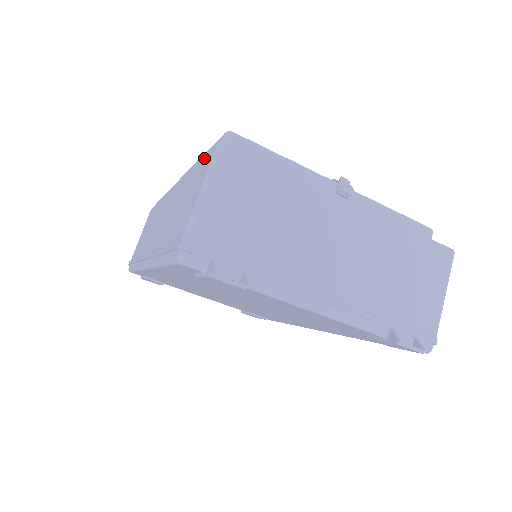
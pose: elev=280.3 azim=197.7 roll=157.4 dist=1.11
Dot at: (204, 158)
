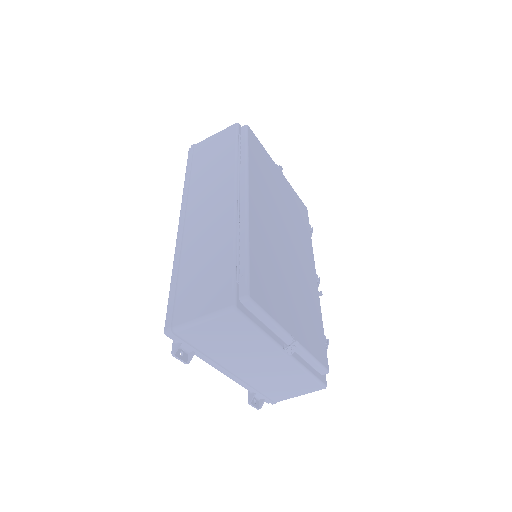
Dot at: (230, 281)
